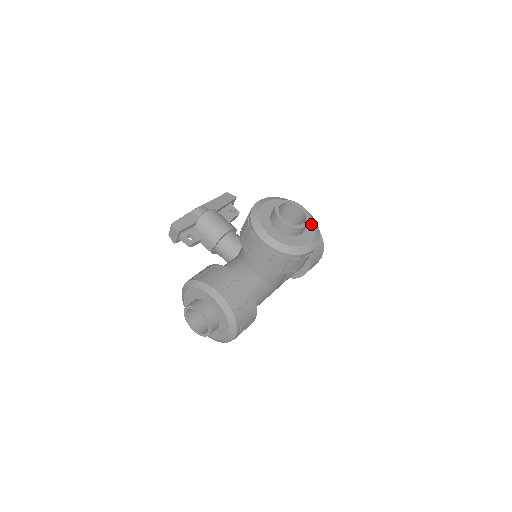
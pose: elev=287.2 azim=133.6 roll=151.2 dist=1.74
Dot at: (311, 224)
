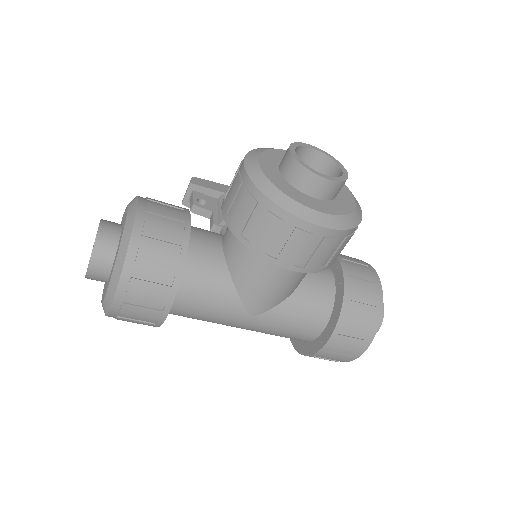
Dot at: (347, 207)
